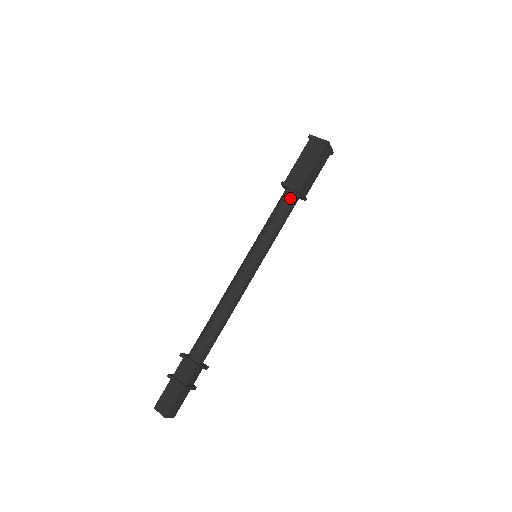
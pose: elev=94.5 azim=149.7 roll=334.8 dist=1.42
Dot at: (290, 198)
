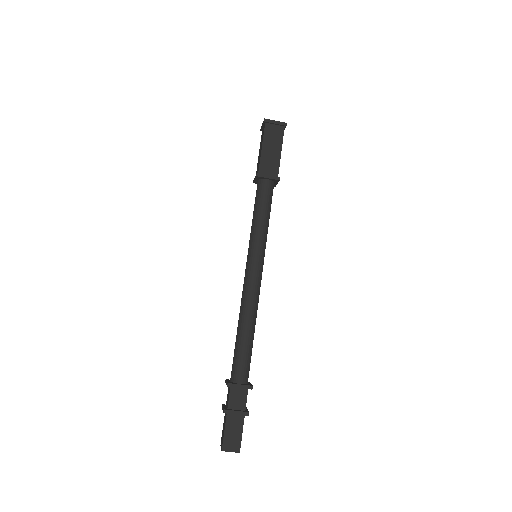
Dot at: (270, 188)
